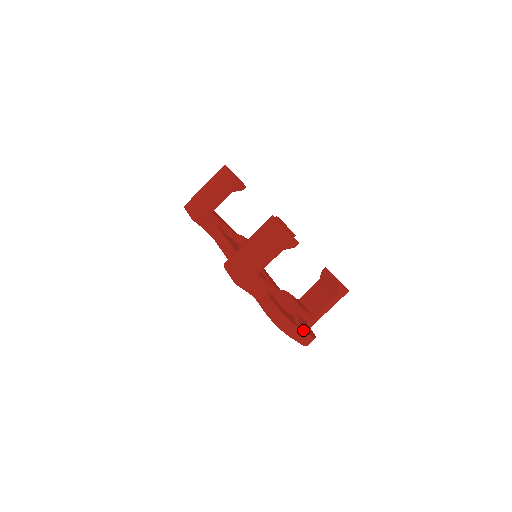
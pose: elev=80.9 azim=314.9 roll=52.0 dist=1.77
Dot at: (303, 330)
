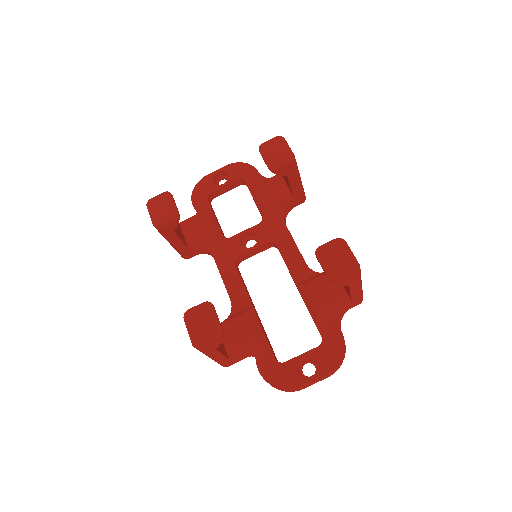
Dot at: (310, 379)
